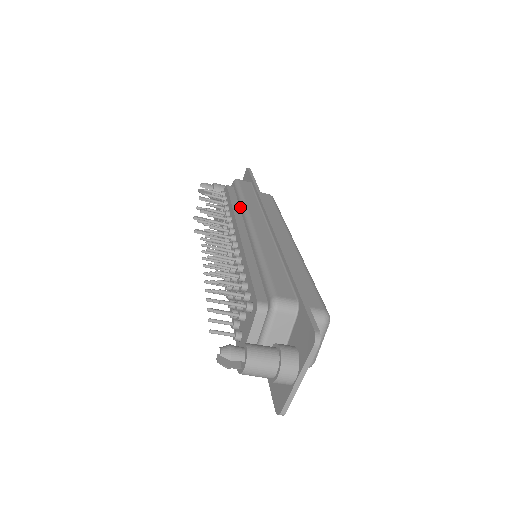
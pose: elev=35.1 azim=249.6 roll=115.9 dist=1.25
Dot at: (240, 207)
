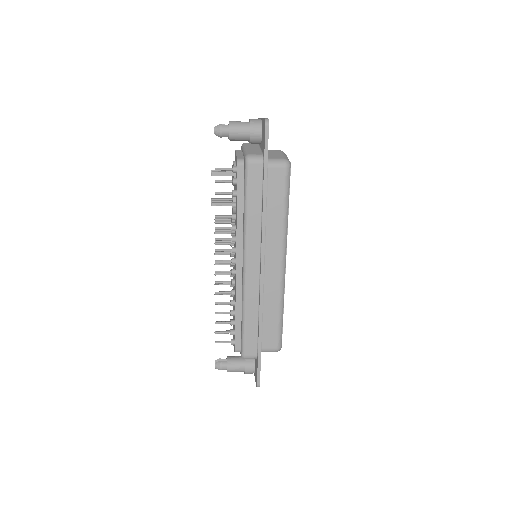
Dot at: (243, 224)
